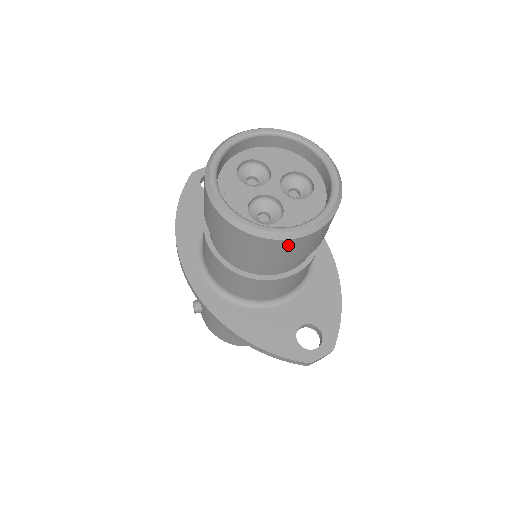
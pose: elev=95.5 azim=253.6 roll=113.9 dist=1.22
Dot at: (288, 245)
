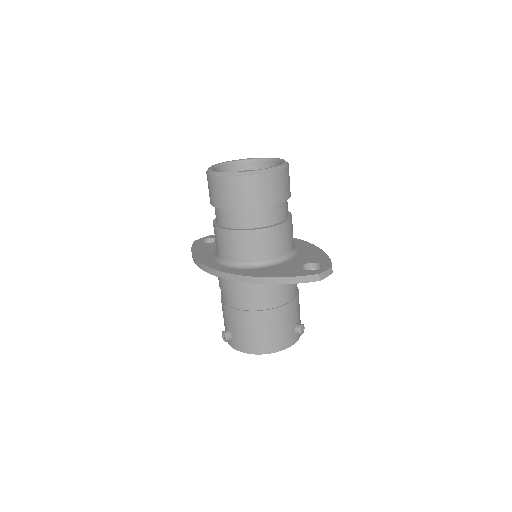
Dot at: (268, 180)
